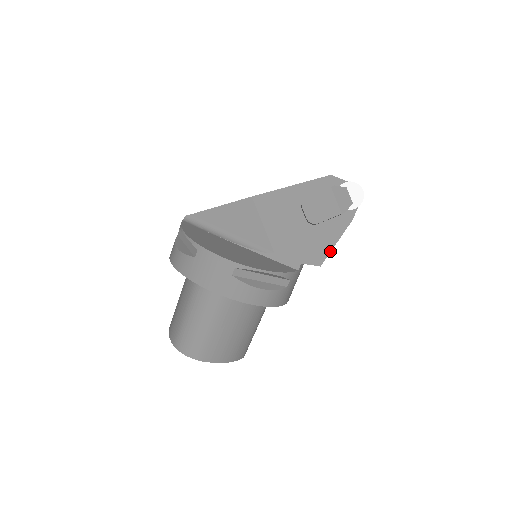
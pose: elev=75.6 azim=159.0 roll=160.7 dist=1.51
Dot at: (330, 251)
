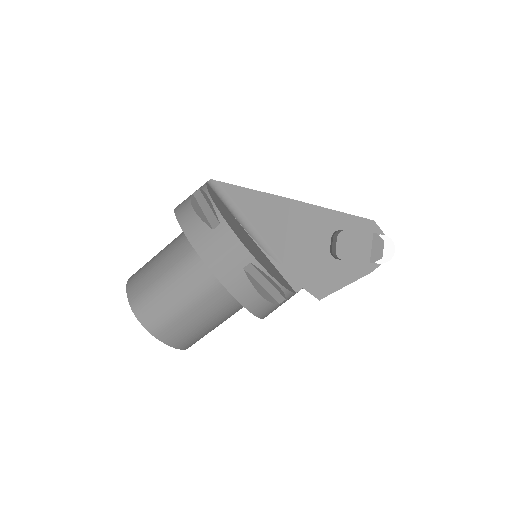
Dot at: (336, 290)
